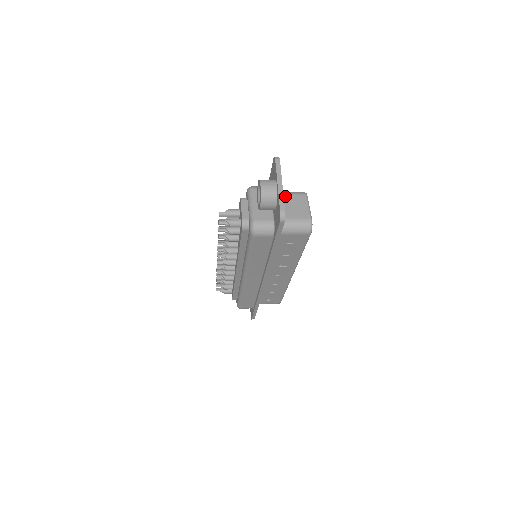
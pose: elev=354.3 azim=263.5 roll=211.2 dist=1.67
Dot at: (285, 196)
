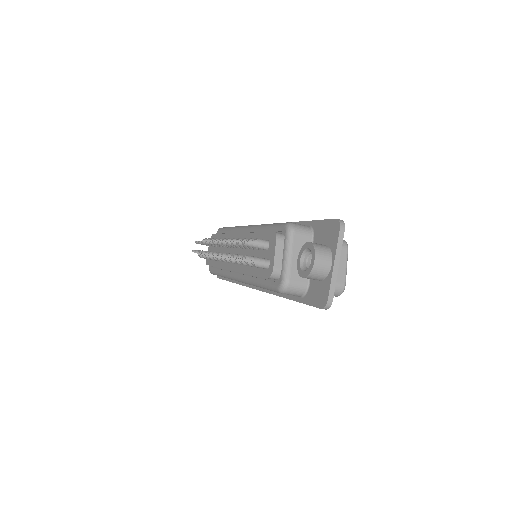
Dot at: occluded
